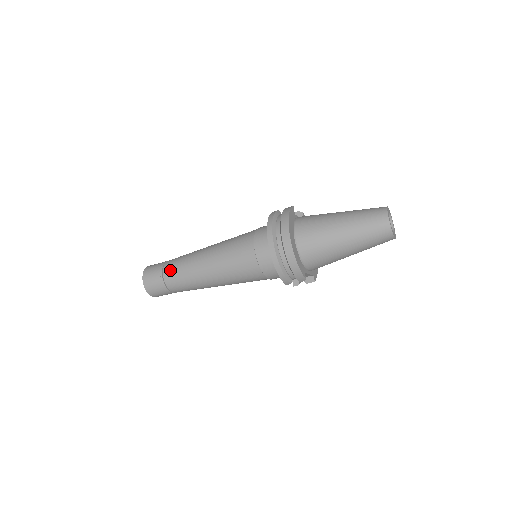
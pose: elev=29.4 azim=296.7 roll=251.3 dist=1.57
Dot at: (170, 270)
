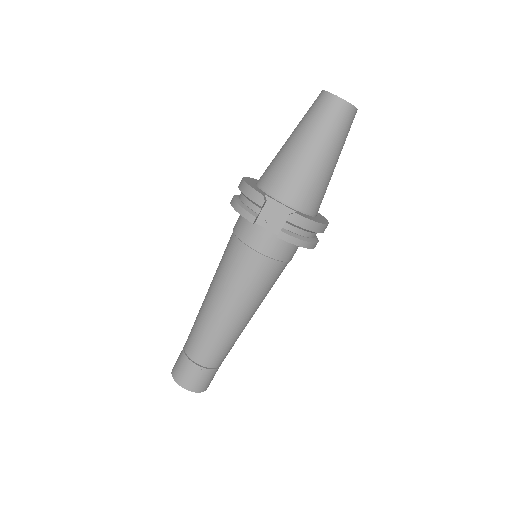
Dot at: occluded
